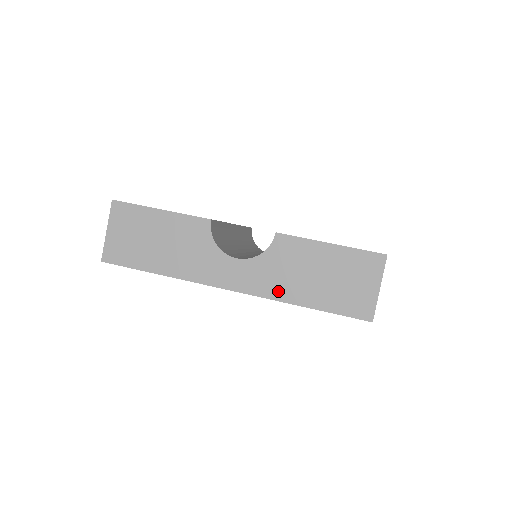
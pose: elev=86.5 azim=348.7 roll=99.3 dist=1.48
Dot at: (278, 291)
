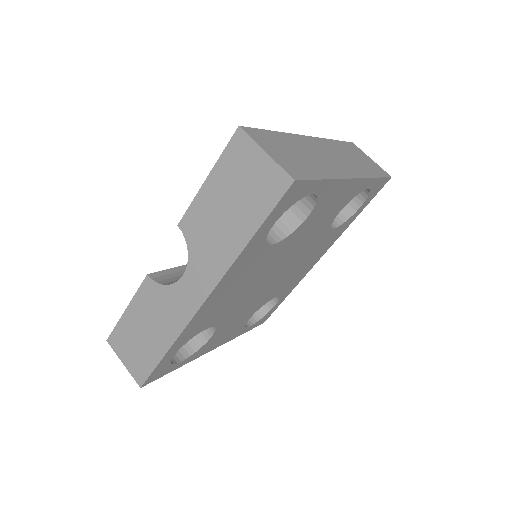
Dot at: (223, 259)
